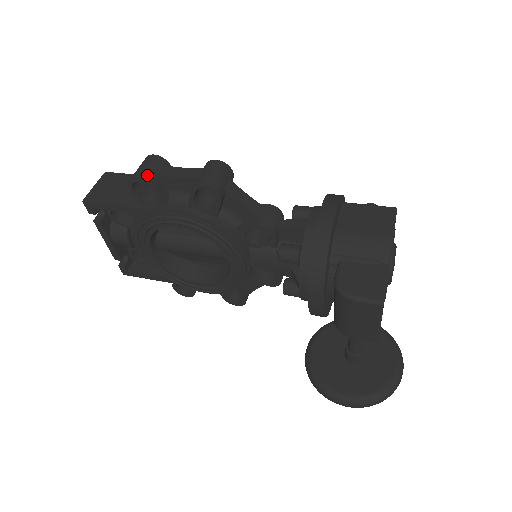
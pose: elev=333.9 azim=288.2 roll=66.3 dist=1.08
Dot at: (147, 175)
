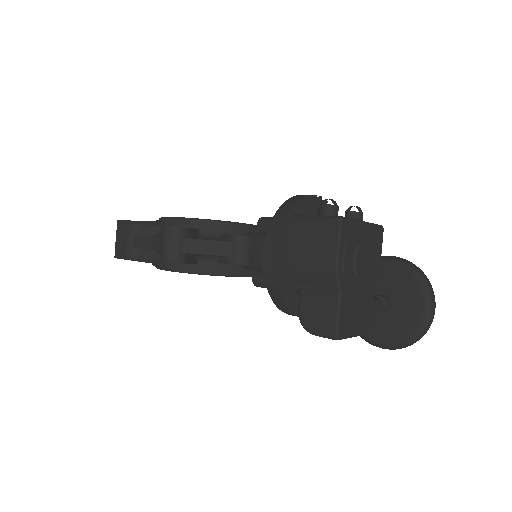
Dot at: (130, 251)
